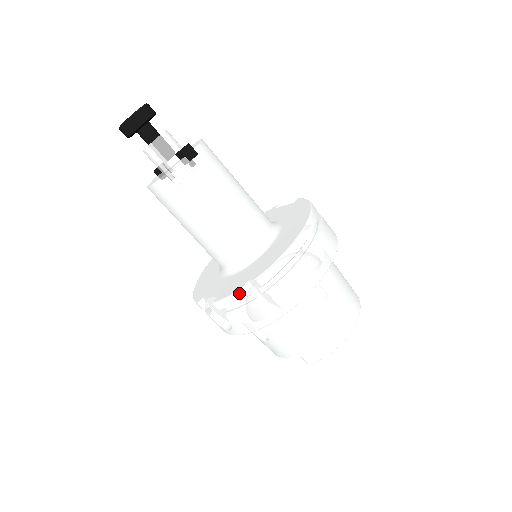
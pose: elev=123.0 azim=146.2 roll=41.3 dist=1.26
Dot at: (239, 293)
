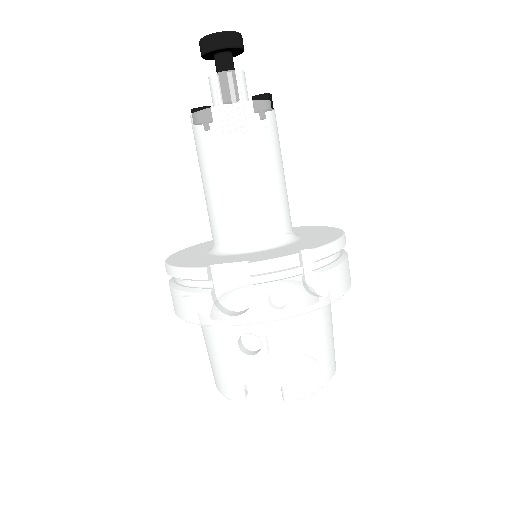
Dot at: (294, 257)
